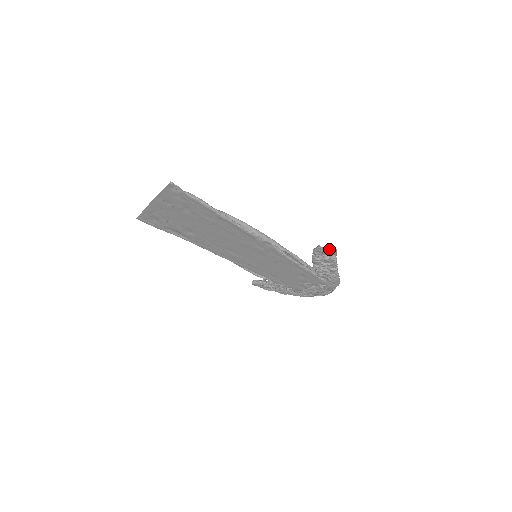
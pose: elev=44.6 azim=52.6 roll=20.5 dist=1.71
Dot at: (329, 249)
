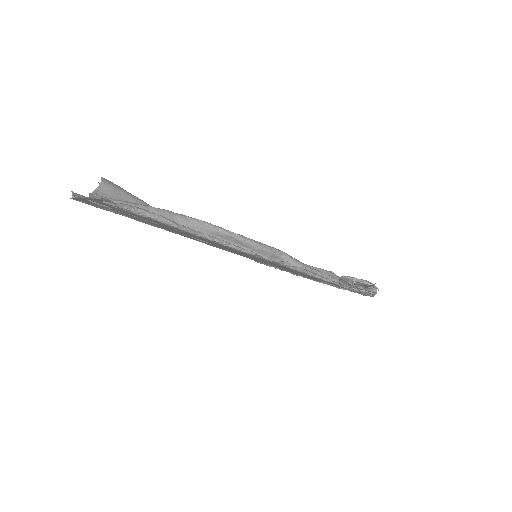
Dot at: occluded
